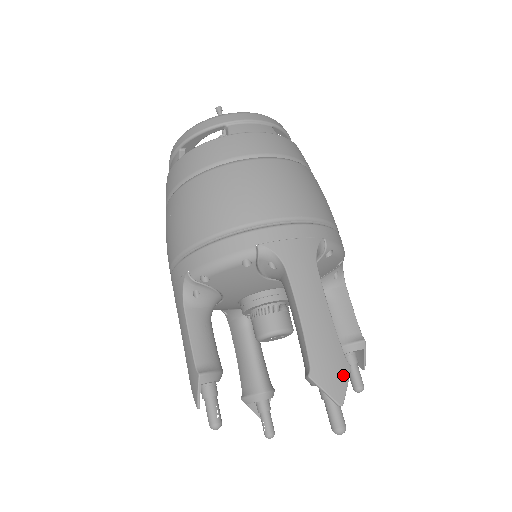
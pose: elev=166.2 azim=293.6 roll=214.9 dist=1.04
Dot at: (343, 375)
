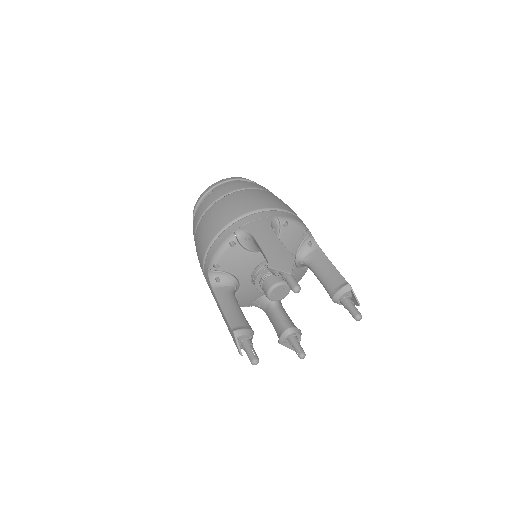
Dot at: (352, 298)
